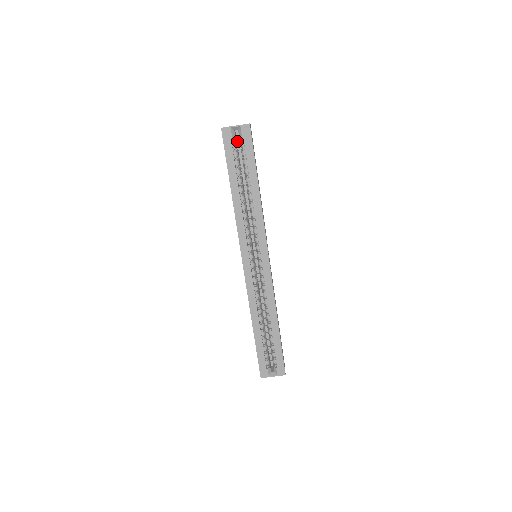
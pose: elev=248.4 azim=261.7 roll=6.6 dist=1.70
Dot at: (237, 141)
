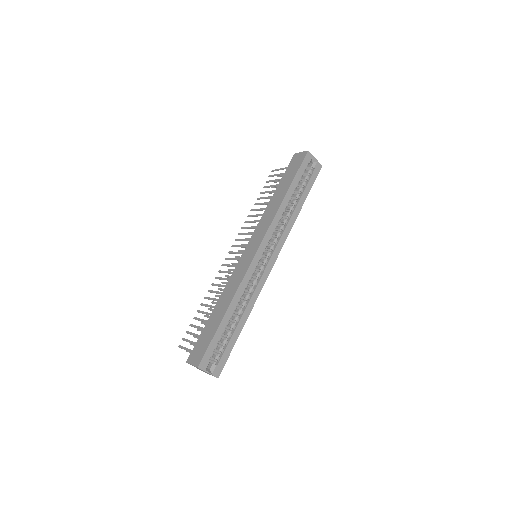
Dot at: occluded
